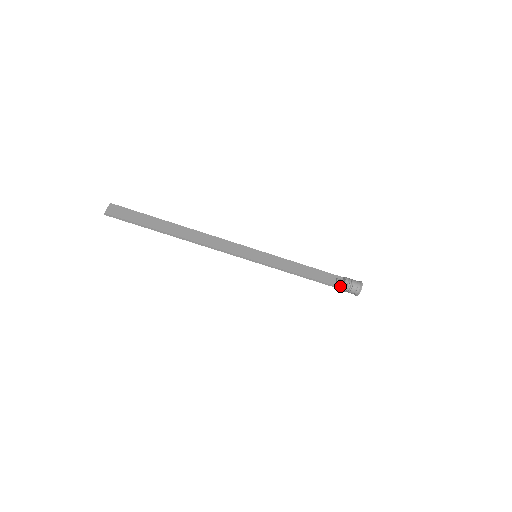
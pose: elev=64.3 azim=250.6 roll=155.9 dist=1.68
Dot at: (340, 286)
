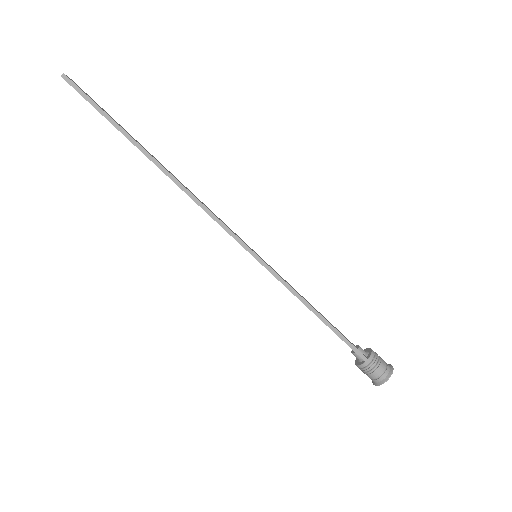
Dot at: (364, 355)
